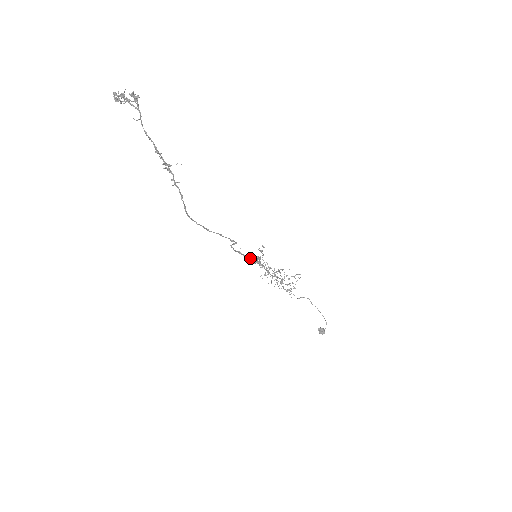
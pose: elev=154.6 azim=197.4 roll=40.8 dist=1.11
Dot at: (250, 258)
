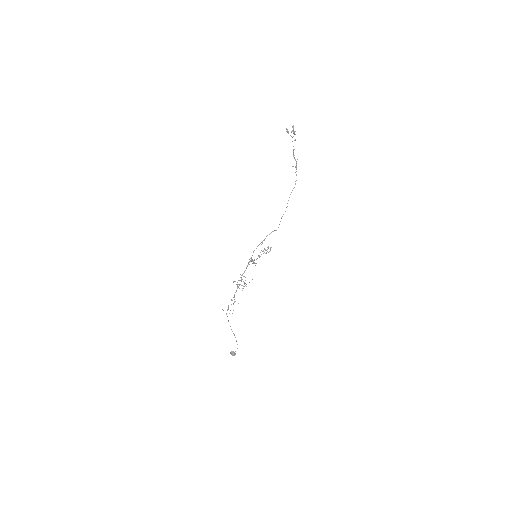
Dot at: (268, 248)
